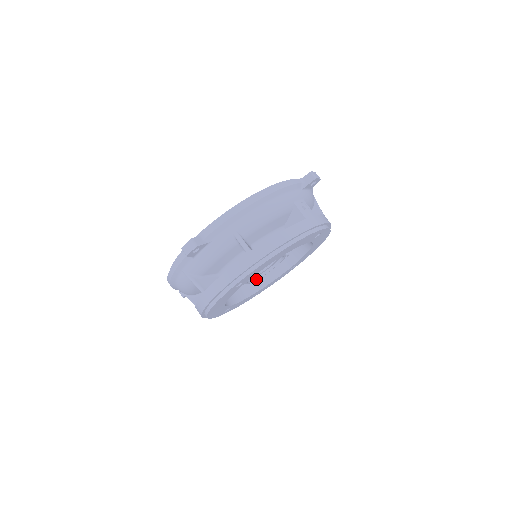
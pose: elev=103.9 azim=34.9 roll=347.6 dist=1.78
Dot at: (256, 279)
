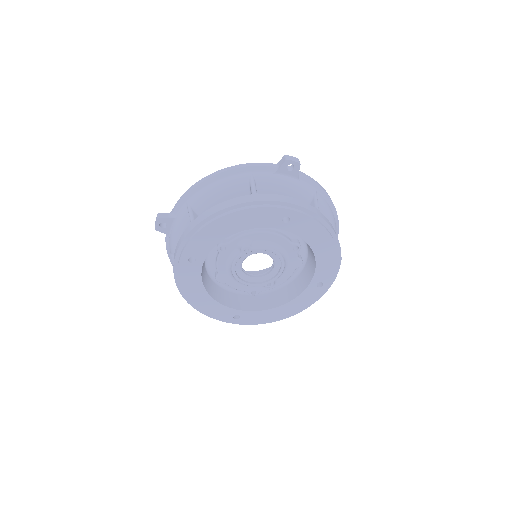
Dot at: (235, 271)
